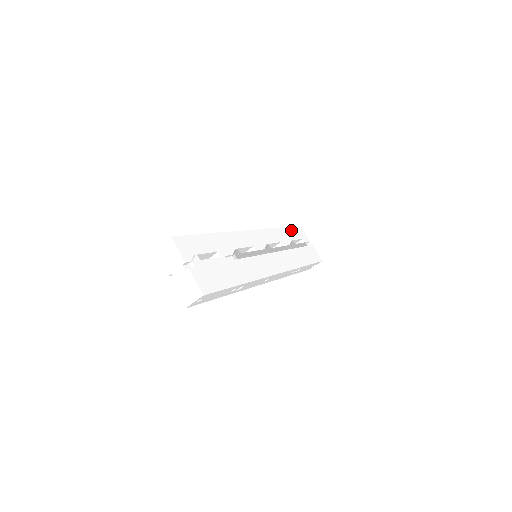
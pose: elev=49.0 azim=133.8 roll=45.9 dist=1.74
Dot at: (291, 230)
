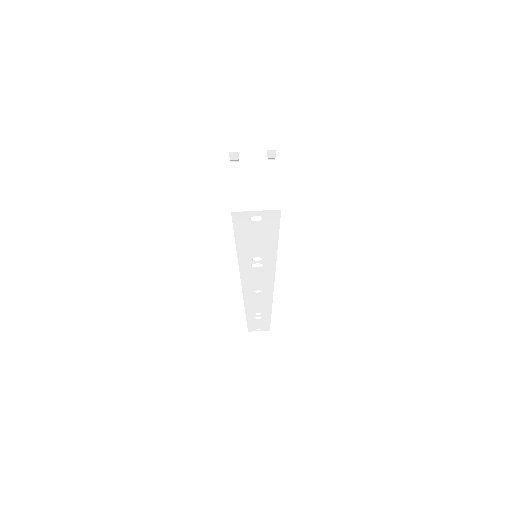
Dot at: occluded
